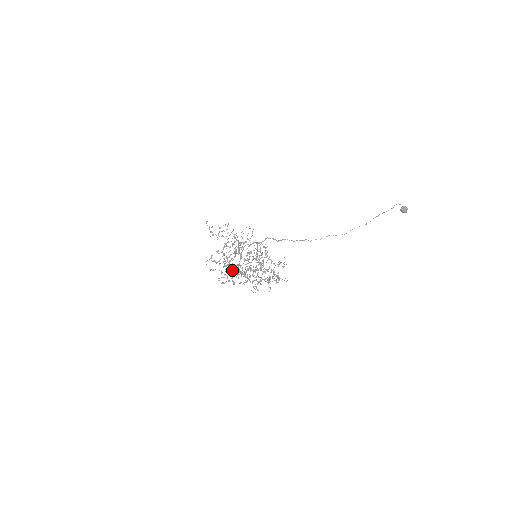
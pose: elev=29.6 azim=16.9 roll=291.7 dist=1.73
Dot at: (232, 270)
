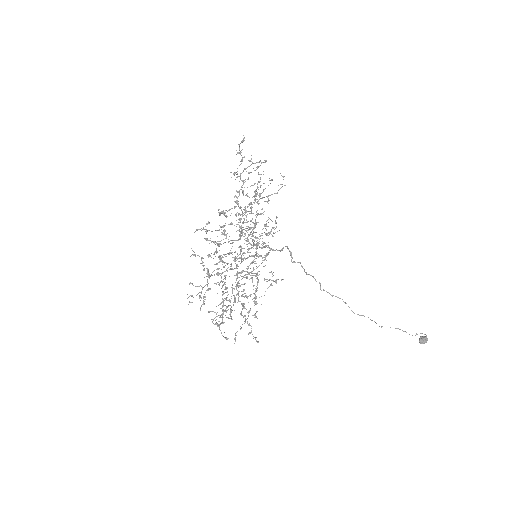
Dot at: occluded
